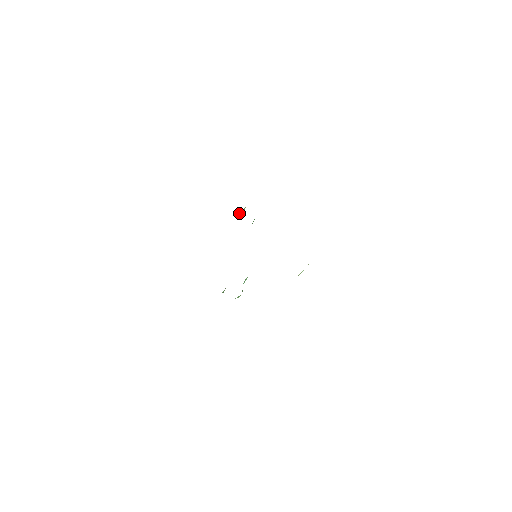
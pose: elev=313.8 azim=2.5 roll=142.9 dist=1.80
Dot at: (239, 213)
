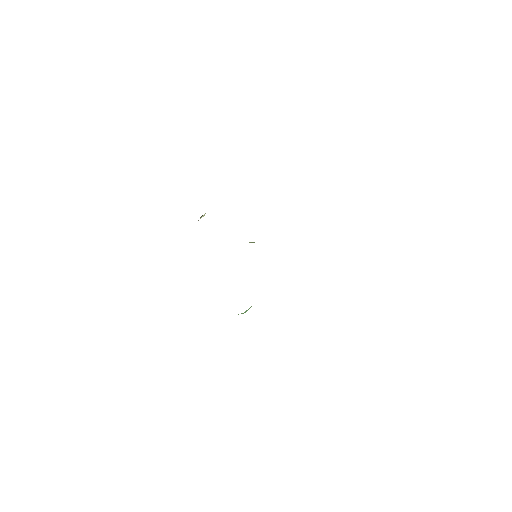
Dot at: occluded
